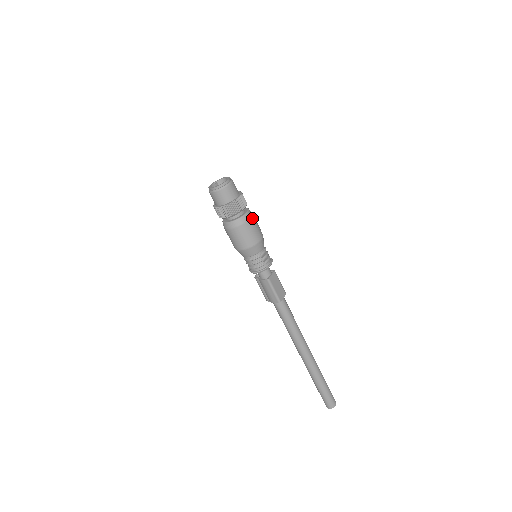
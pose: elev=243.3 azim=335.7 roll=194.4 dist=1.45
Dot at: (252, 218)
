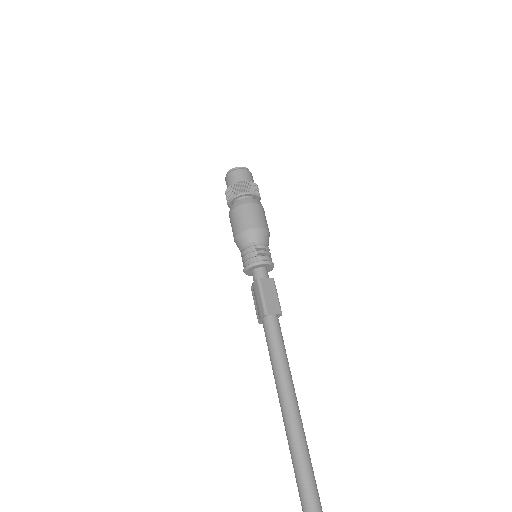
Dot at: (257, 205)
